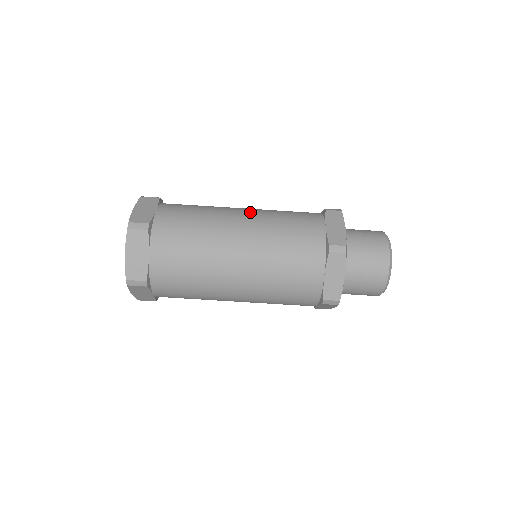
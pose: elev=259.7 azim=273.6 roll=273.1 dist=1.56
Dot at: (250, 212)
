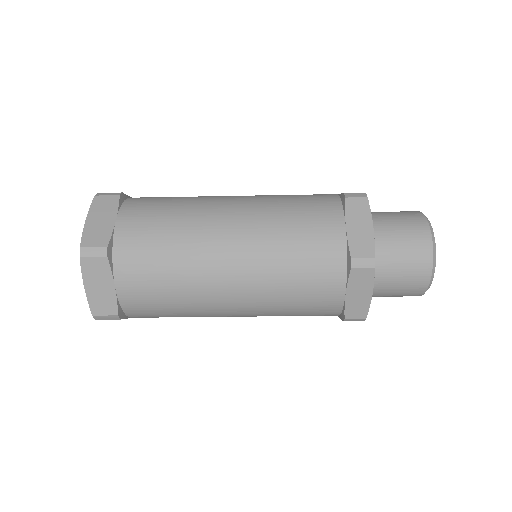
Dot at: (242, 276)
